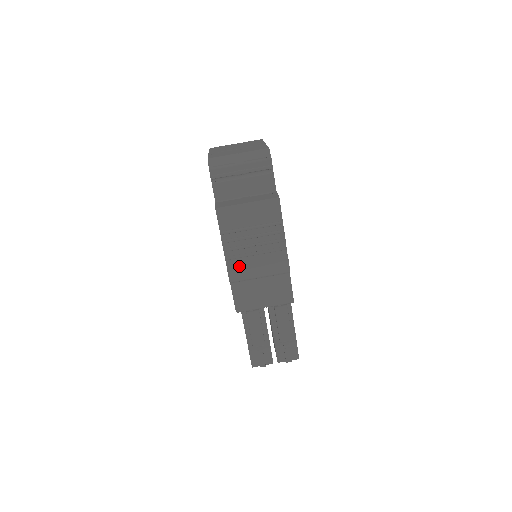
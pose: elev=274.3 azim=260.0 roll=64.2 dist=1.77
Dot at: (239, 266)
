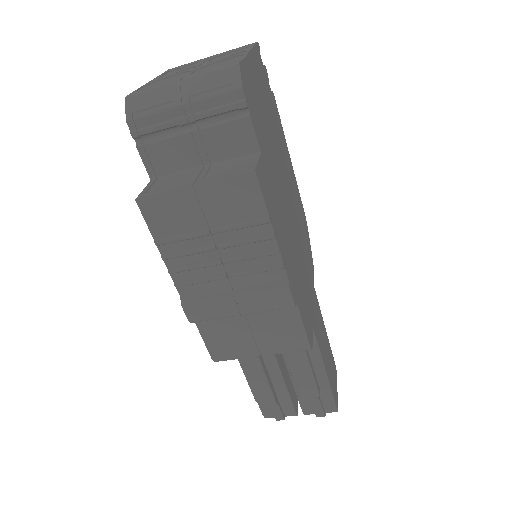
Dot at: (200, 297)
